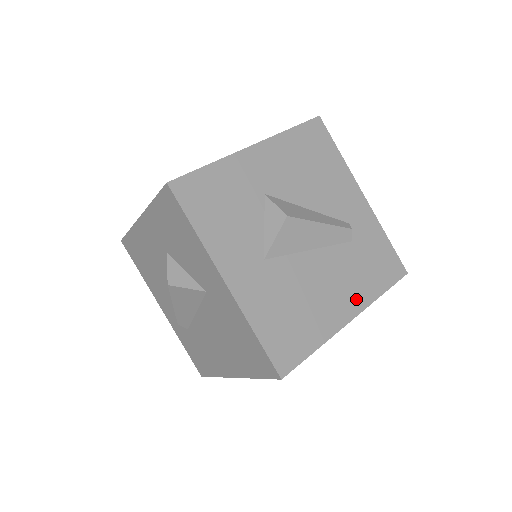
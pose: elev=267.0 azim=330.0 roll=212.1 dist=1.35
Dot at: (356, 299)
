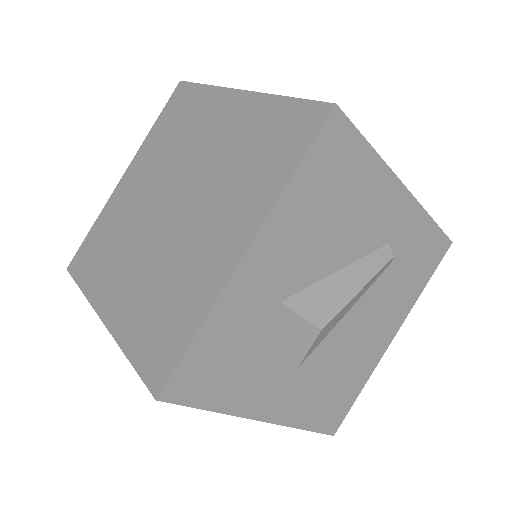
Dot at: (397, 317)
